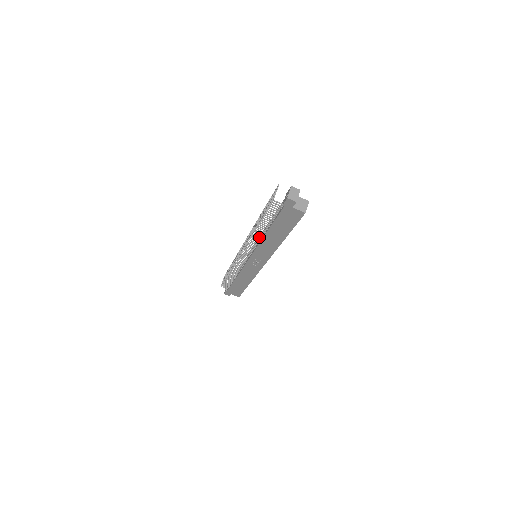
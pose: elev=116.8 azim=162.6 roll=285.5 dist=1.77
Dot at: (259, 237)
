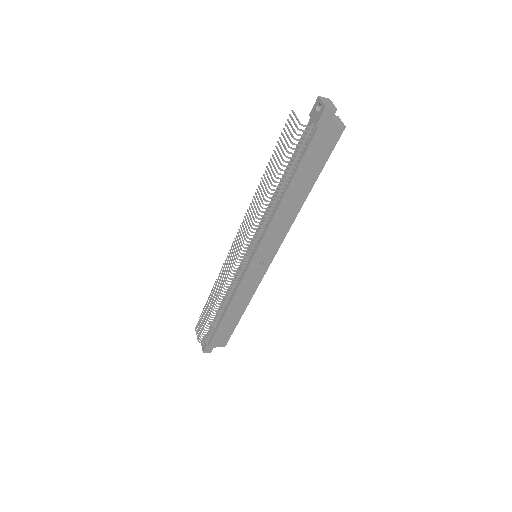
Dot at: (269, 212)
